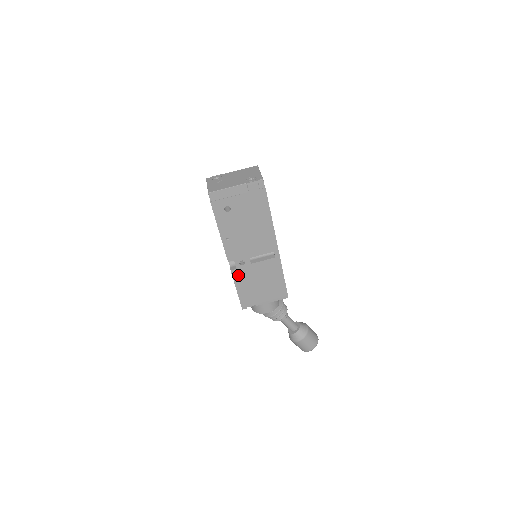
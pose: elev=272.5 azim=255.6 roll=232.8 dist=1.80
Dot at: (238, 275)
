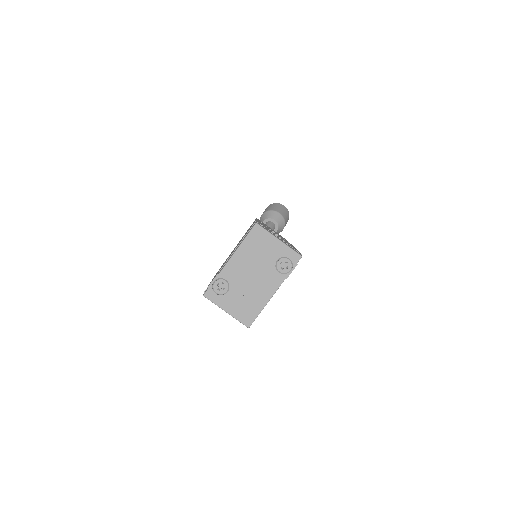
Dot at: occluded
